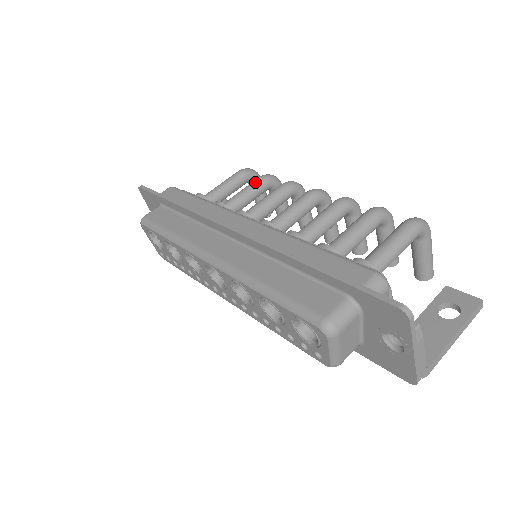
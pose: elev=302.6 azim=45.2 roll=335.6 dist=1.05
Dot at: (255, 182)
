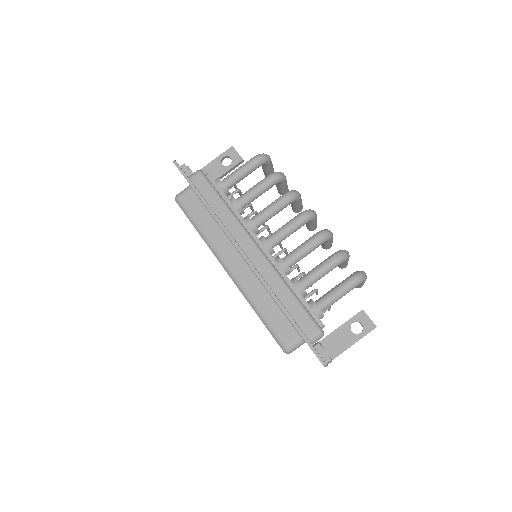
Dot at: (265, 183)
